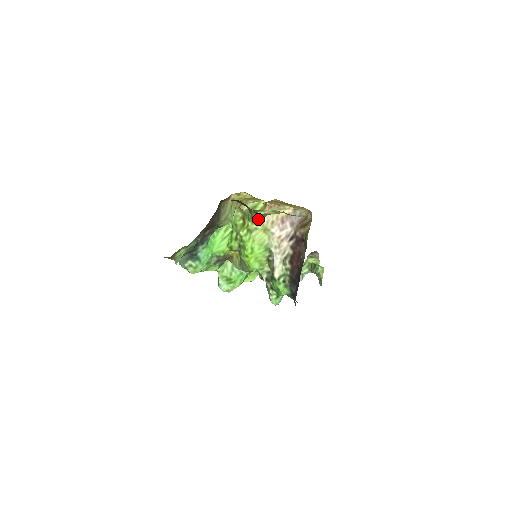
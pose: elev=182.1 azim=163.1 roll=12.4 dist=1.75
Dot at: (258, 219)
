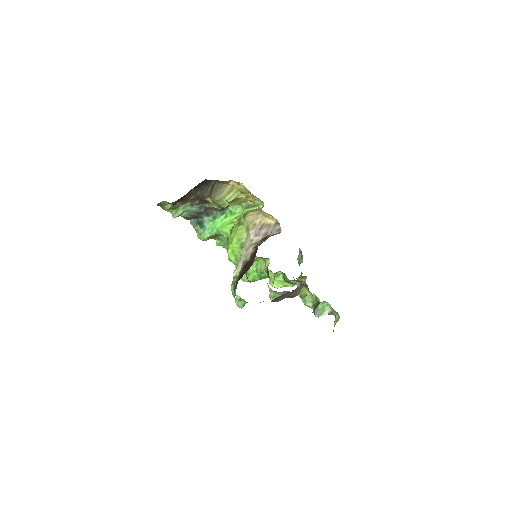
Dot at: (213, 205)
